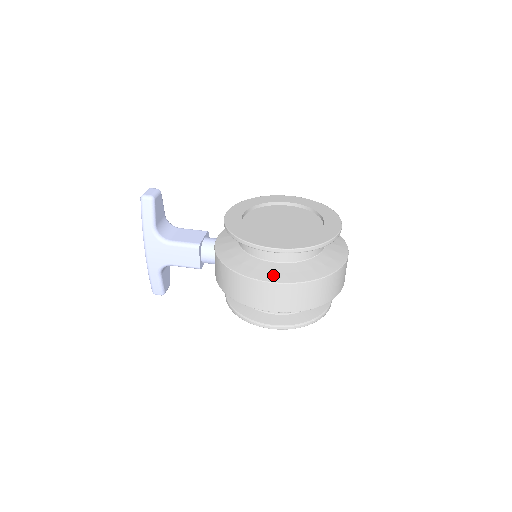
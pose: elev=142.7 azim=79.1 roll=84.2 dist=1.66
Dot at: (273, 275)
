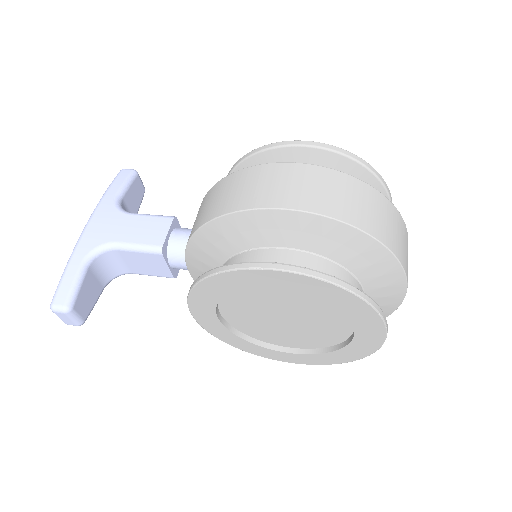
Dot at: occluded
